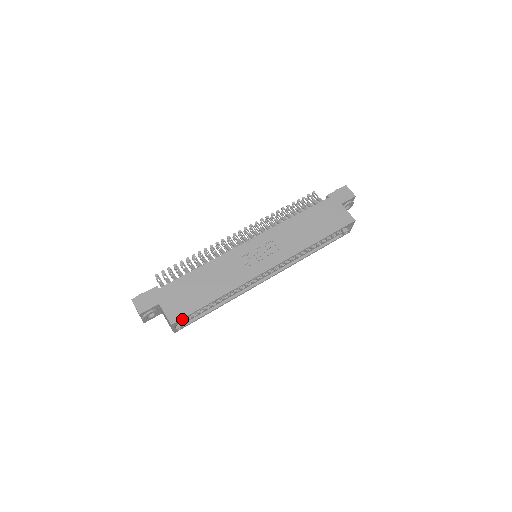
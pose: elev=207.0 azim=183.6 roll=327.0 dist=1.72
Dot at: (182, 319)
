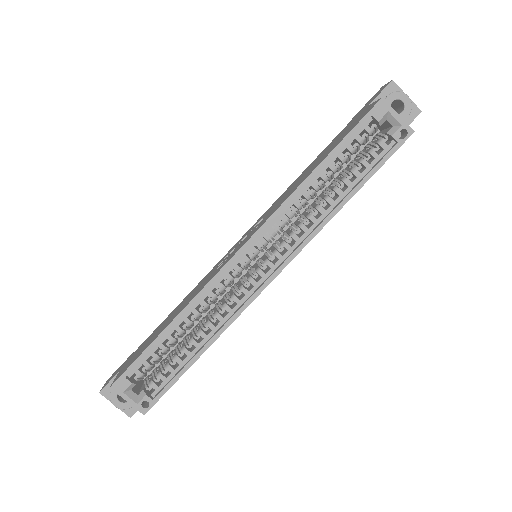
Dot at: (125, 375)
